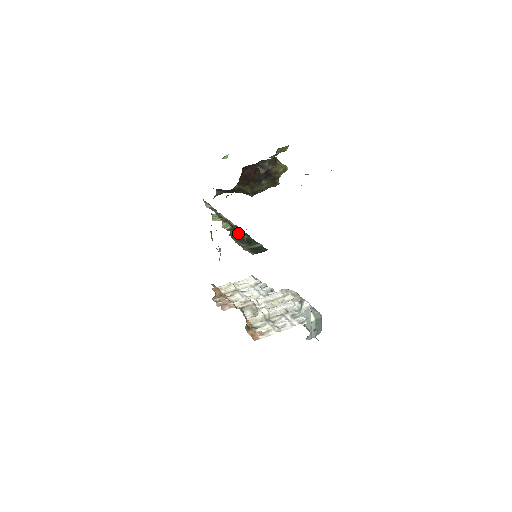
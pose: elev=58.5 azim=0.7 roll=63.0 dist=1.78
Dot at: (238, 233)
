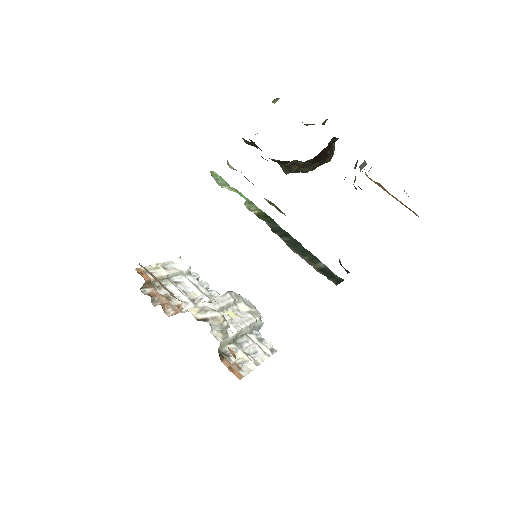
Dot at: (281, 230)
